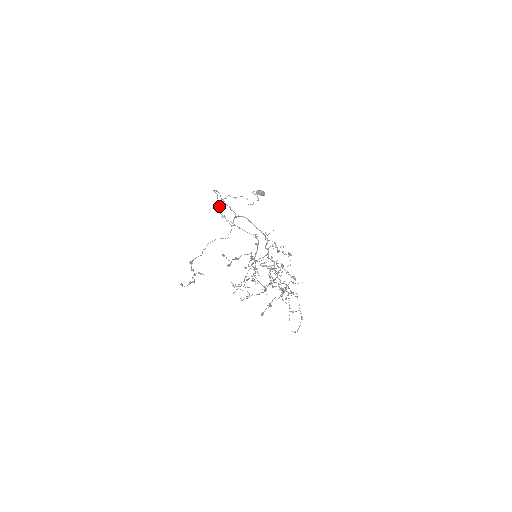
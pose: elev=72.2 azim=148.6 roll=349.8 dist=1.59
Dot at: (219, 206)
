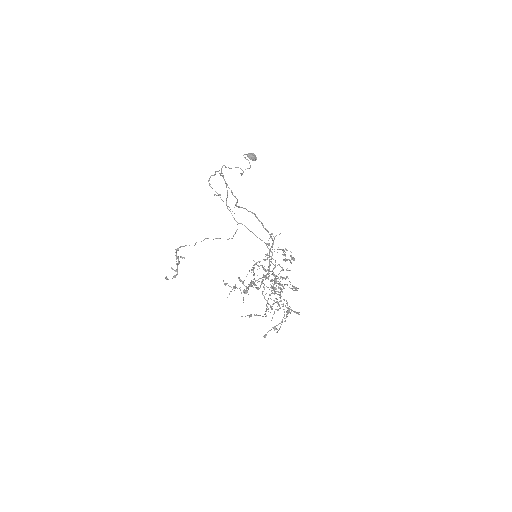
Dot at: occluded
